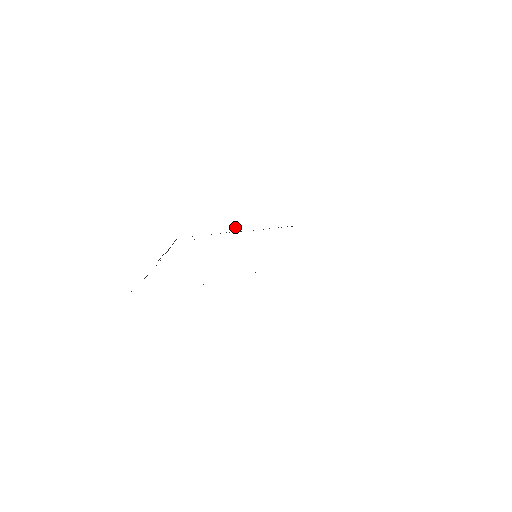
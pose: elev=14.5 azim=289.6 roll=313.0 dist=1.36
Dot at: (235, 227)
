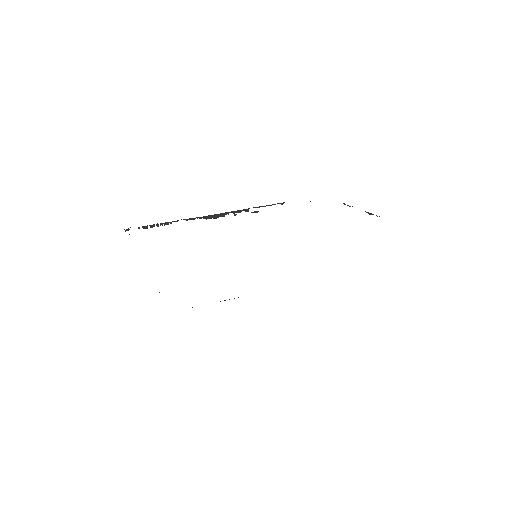
Dot at: occluded
